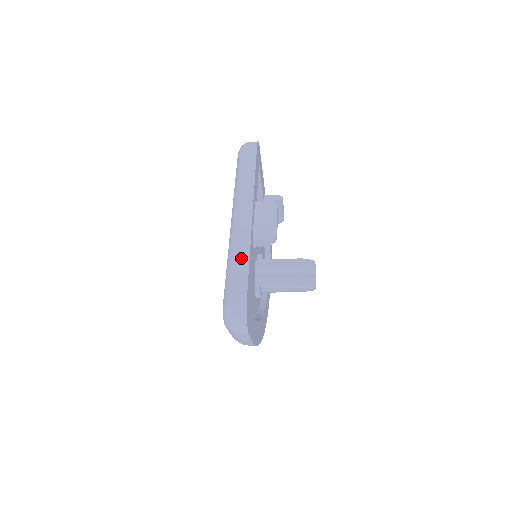
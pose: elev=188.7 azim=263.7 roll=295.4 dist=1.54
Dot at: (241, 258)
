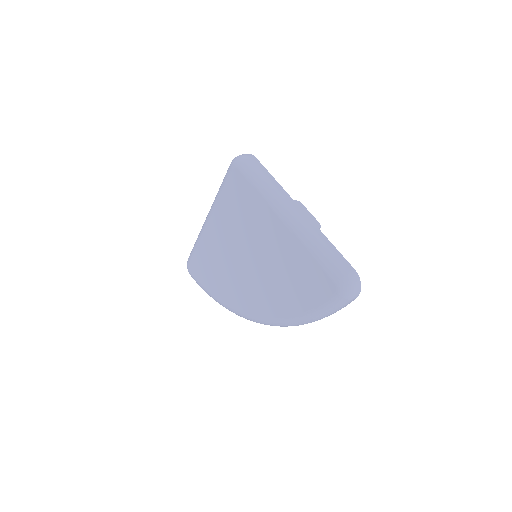
Dot at: (327, 243)
